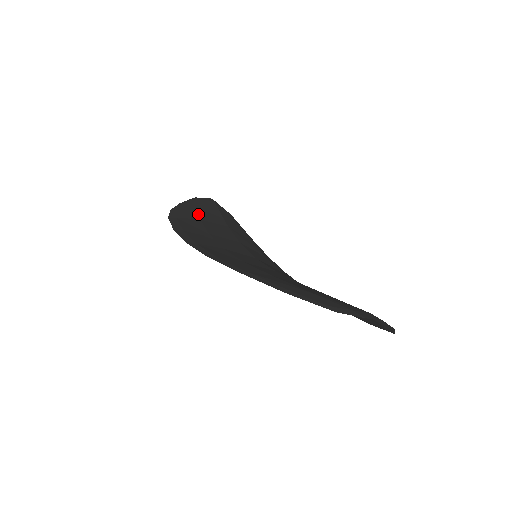
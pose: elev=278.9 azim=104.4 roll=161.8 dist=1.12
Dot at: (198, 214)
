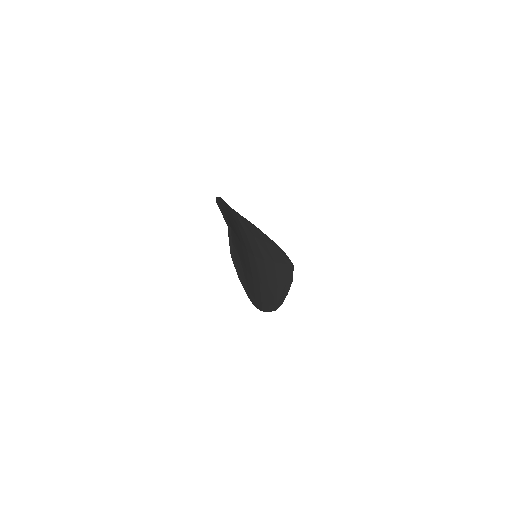
Dot at: (269, 243)
